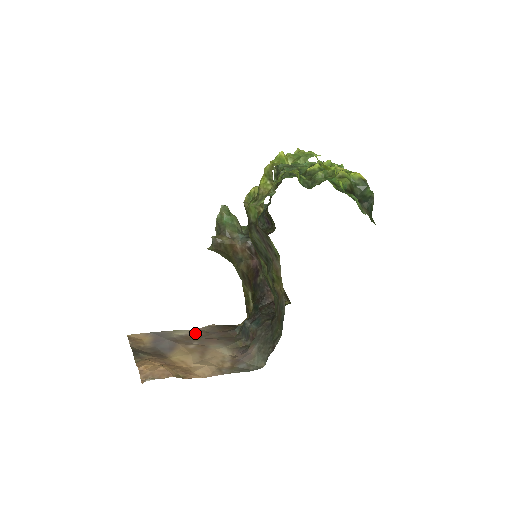
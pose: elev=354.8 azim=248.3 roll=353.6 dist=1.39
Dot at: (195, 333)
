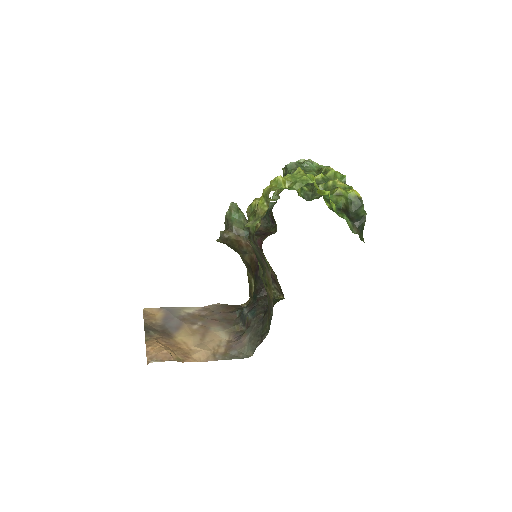
Dot at: (201, 311)
